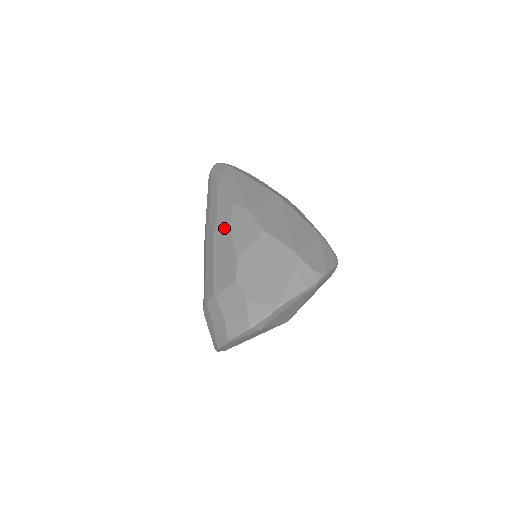
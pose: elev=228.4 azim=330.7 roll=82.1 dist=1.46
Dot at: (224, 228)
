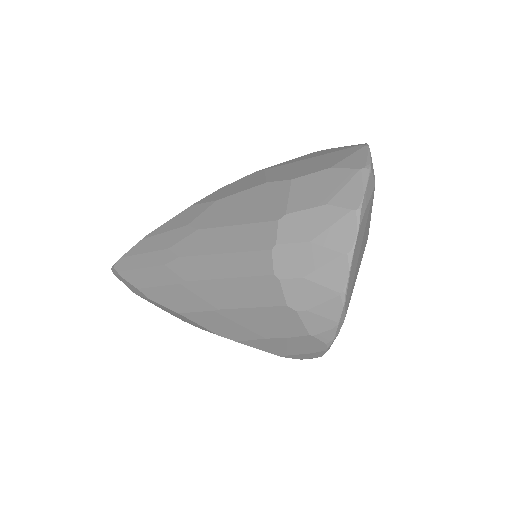
Dot at: (209, 210)
